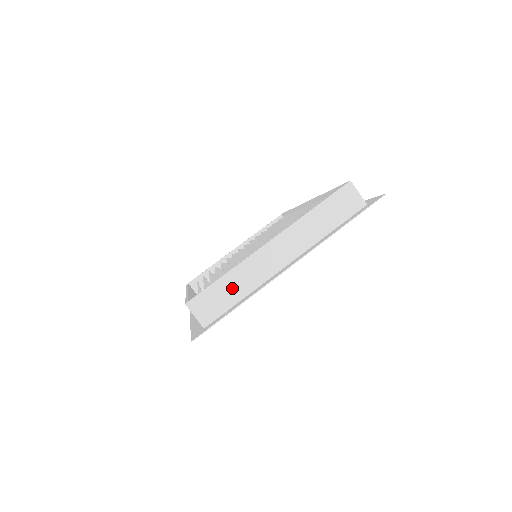
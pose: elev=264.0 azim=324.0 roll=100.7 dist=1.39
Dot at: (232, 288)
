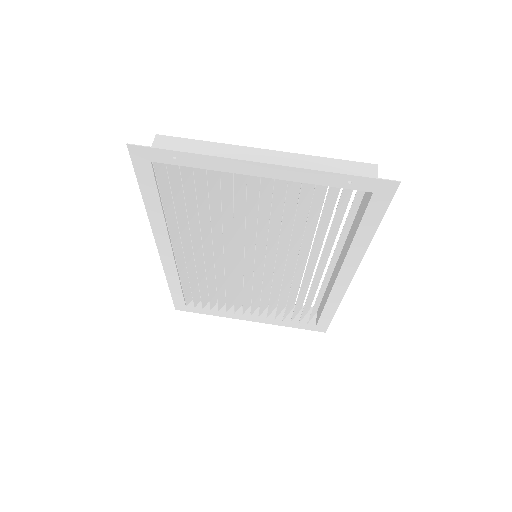
Dot at: (200, 153)
